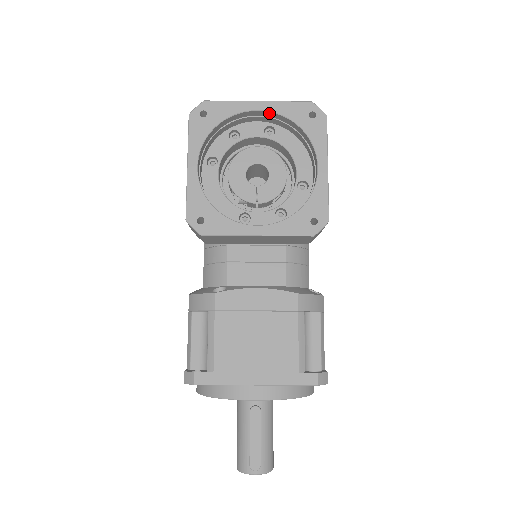
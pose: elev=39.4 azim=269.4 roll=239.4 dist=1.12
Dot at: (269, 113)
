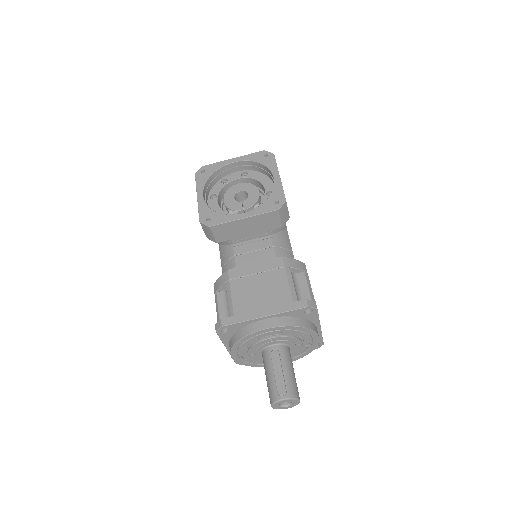
Dot at: (241, 162)
